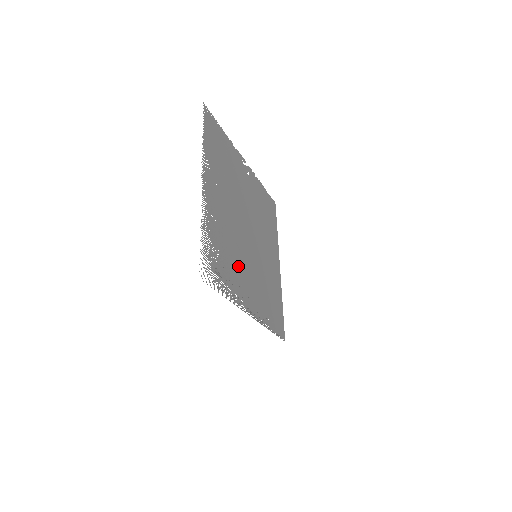
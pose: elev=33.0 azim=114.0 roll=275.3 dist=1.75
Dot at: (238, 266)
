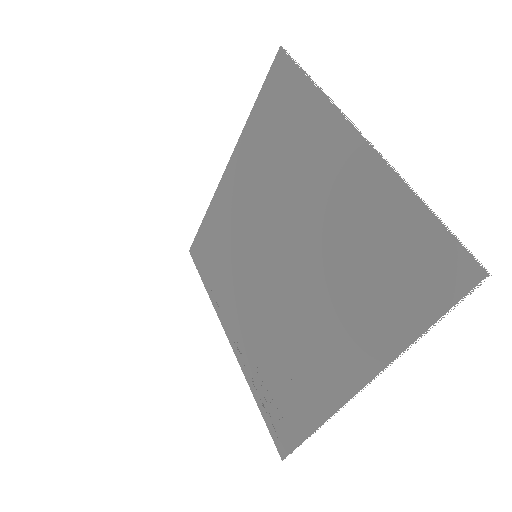
Dot at: (264, 335)
